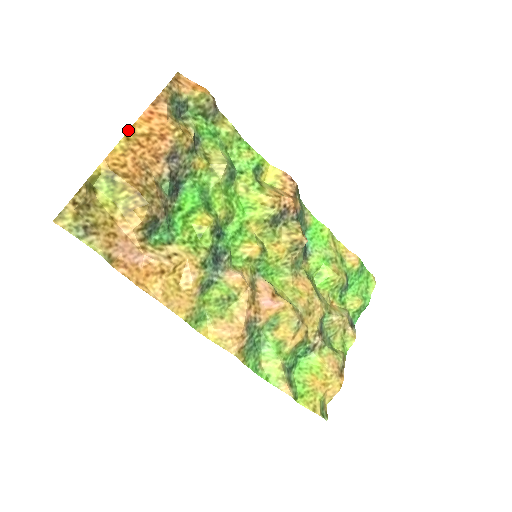
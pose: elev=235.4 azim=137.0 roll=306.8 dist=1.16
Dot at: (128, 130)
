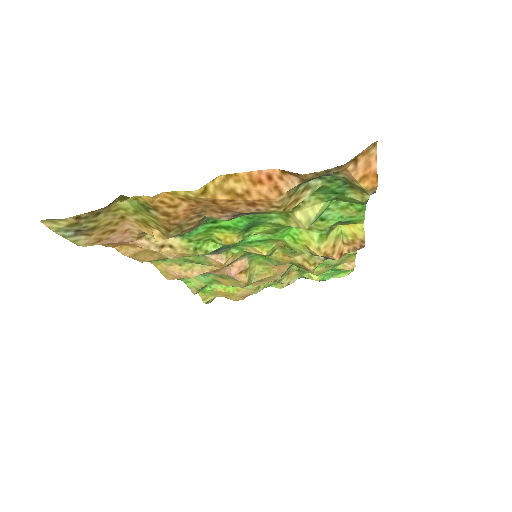
Dot at: (218, 176)
